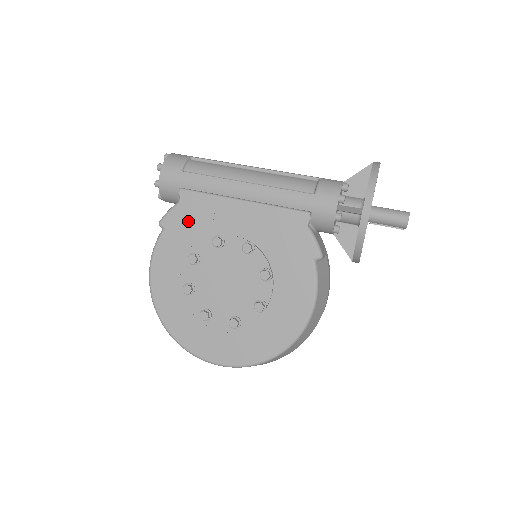
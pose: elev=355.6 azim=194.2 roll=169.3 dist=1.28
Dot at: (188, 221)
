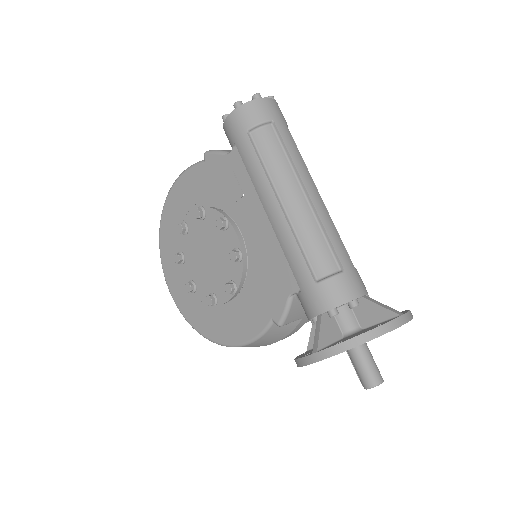
Dot at: (222, 178)
